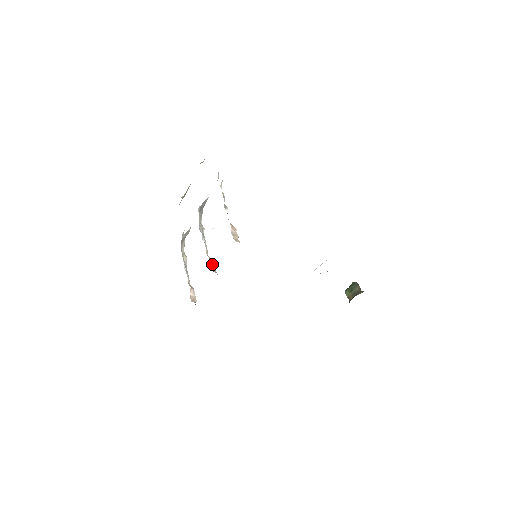
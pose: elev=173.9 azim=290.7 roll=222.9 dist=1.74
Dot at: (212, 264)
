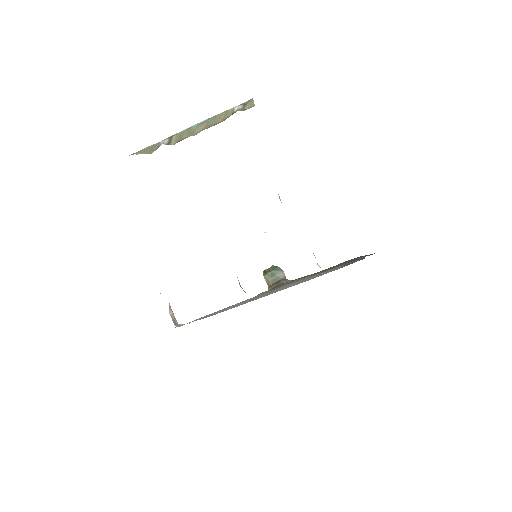
Dot at: (238, 280)
